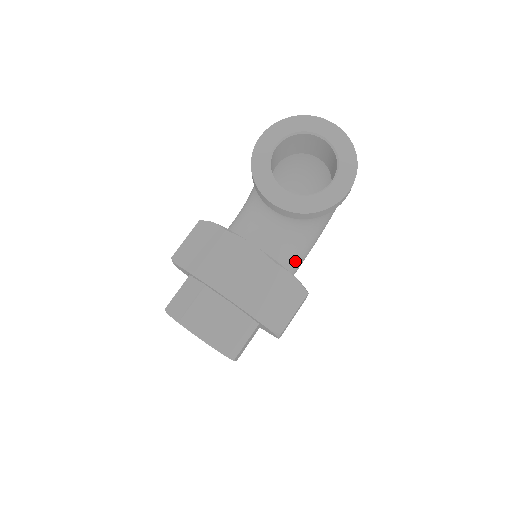
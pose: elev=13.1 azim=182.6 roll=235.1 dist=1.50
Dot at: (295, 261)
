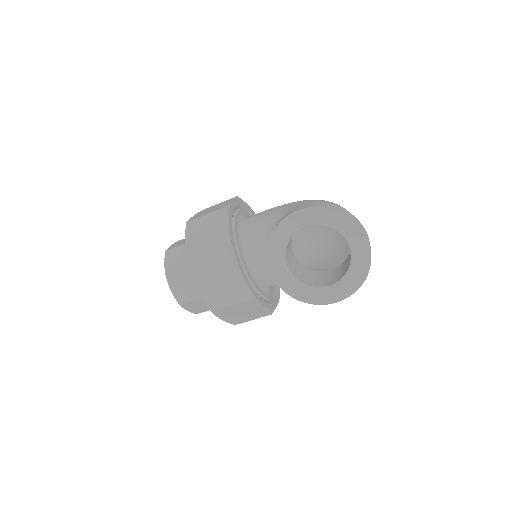
Dot at: occluded
